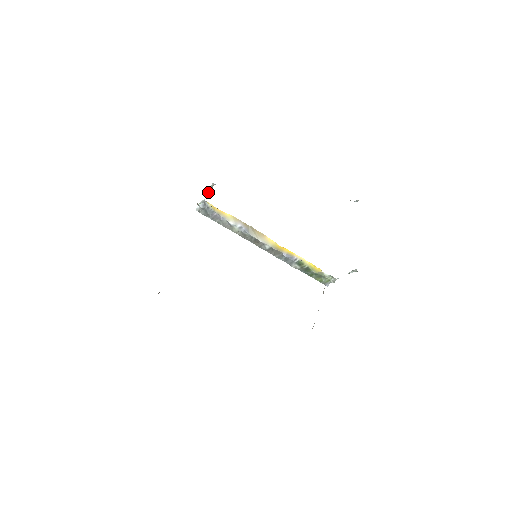
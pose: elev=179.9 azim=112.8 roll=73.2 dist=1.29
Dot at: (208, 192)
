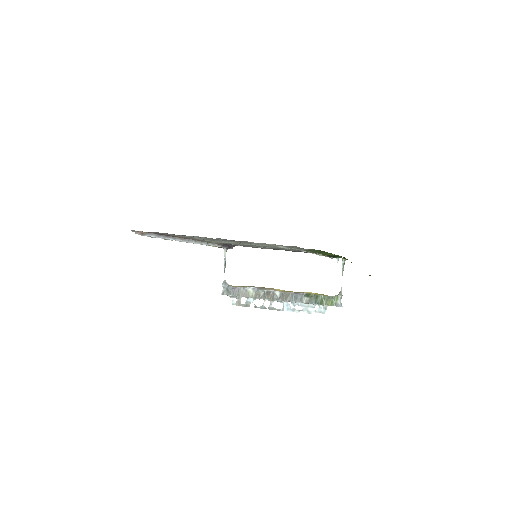
Dot at: (224, 265)
